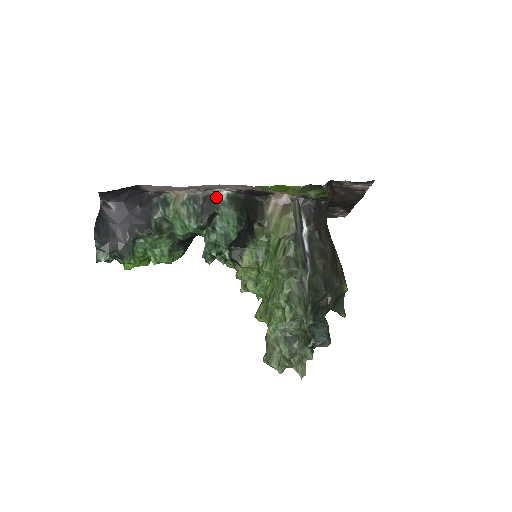
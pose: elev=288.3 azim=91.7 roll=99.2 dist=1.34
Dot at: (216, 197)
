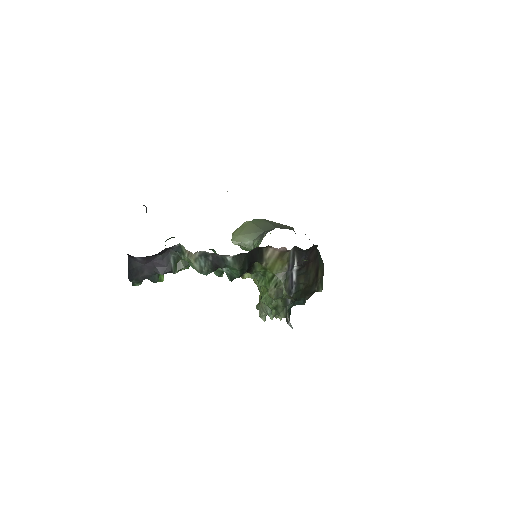
Dot at: (223, 259)
